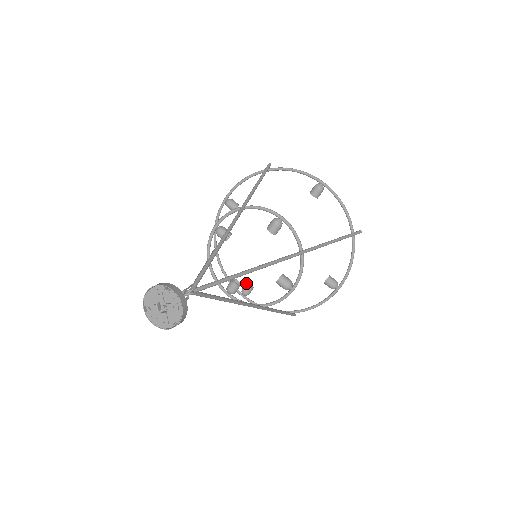
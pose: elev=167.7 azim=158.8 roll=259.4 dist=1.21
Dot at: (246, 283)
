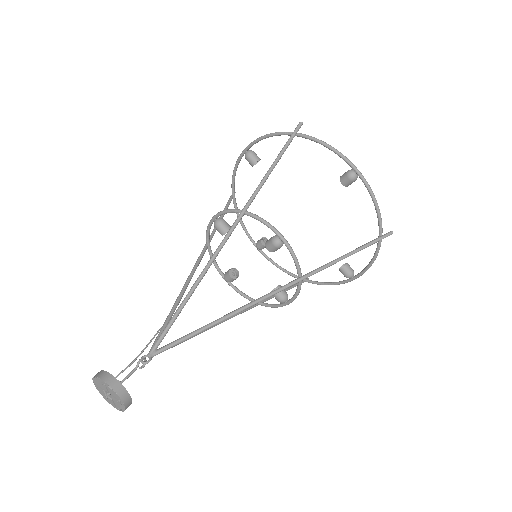
Dot at: (262, 238)
